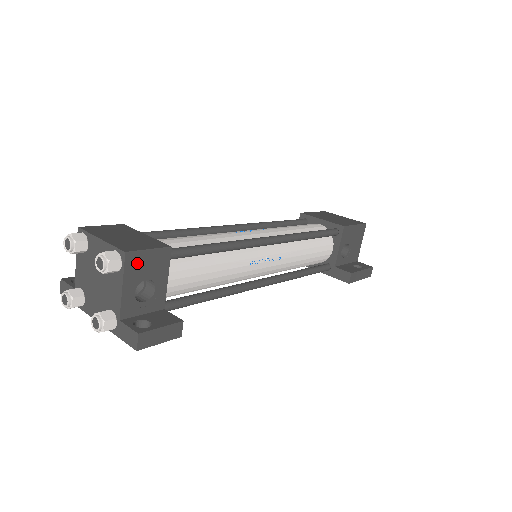
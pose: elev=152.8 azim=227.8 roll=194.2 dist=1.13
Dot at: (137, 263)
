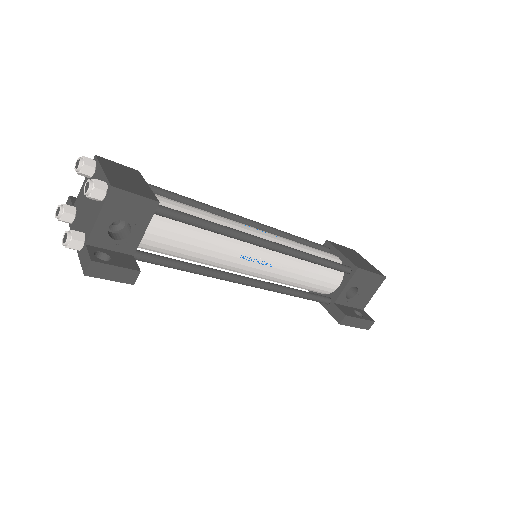
Dot at: (120, 201)
